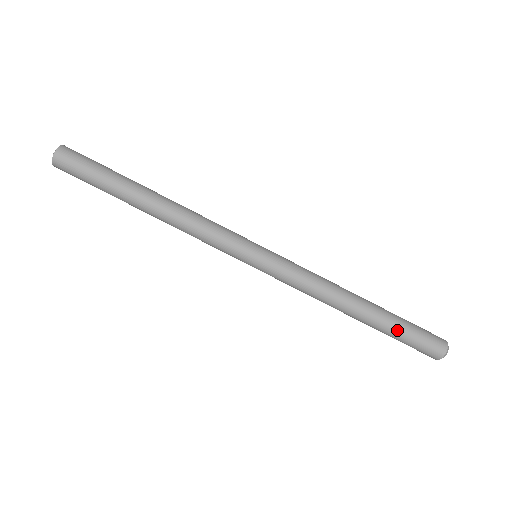
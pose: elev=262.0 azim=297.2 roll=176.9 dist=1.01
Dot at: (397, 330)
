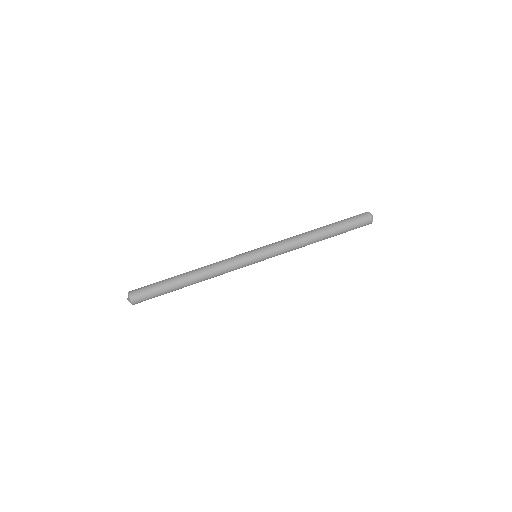
Dot at: (344, 230)
